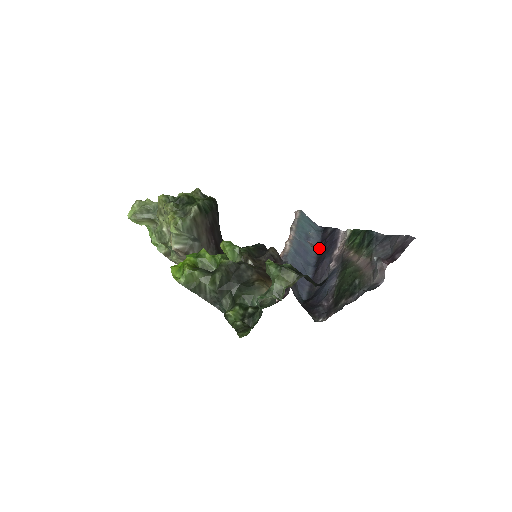
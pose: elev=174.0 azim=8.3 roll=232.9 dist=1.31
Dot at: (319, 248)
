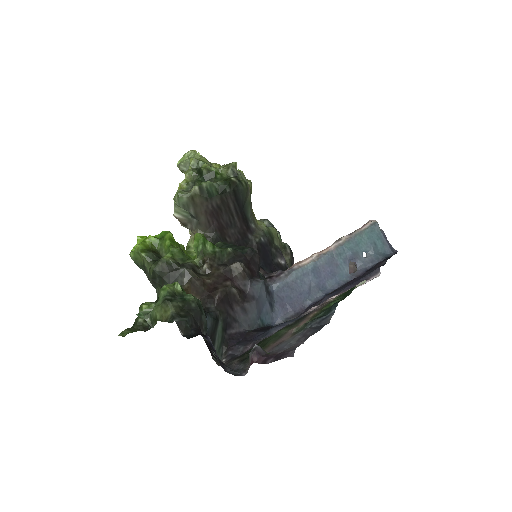
Dot at: (358, 276)
